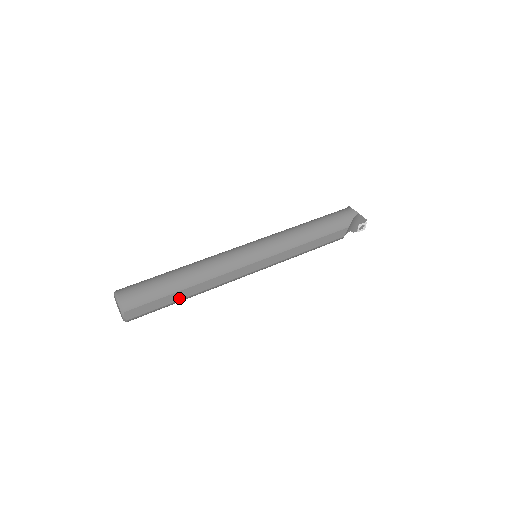
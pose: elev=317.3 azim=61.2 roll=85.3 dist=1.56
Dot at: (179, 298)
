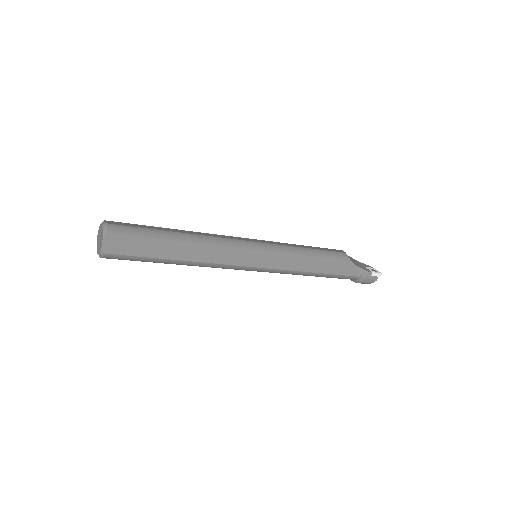
Dot at: (168, 231)
